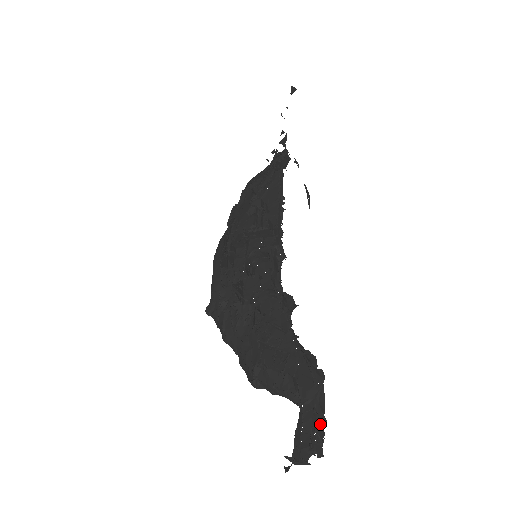
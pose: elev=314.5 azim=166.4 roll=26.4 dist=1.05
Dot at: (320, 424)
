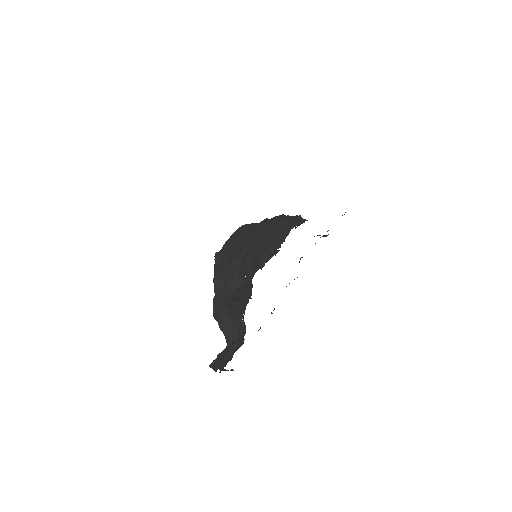
Dot at: (230, 360)
